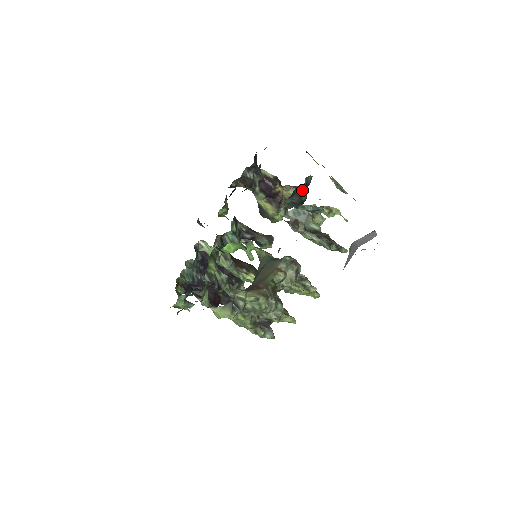
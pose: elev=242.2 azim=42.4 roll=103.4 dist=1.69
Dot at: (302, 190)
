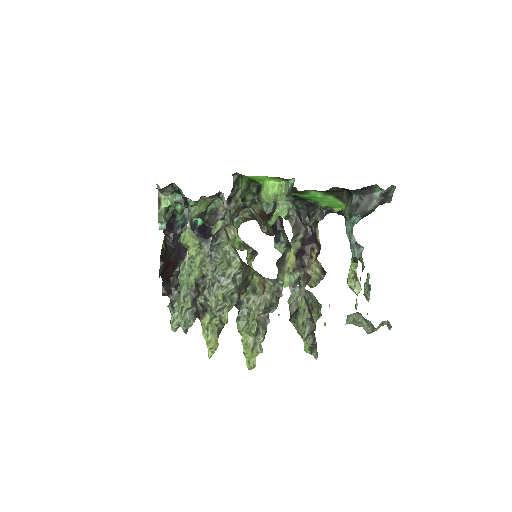
Dot at: (378, 196)
